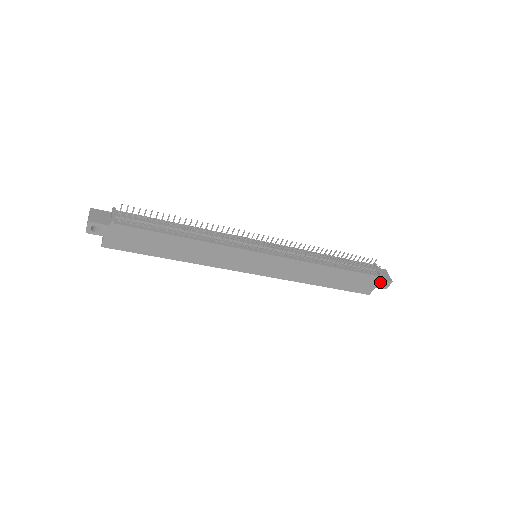
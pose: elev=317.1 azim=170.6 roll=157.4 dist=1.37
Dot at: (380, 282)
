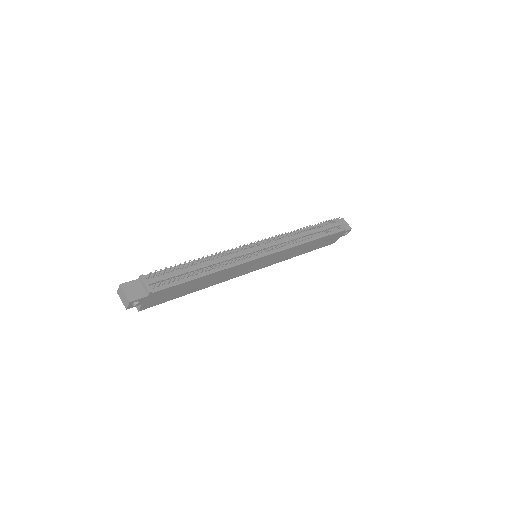
Dot at: (343, 233)
